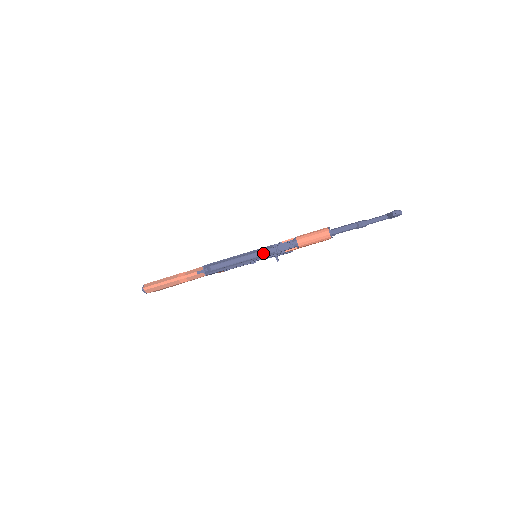
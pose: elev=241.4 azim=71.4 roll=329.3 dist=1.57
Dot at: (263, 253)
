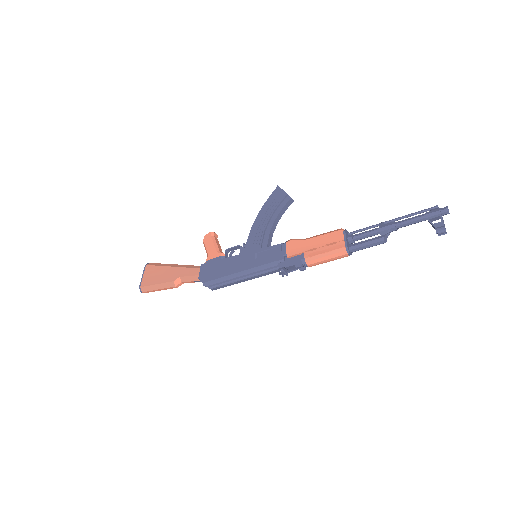
Dot at: (268, 274)
